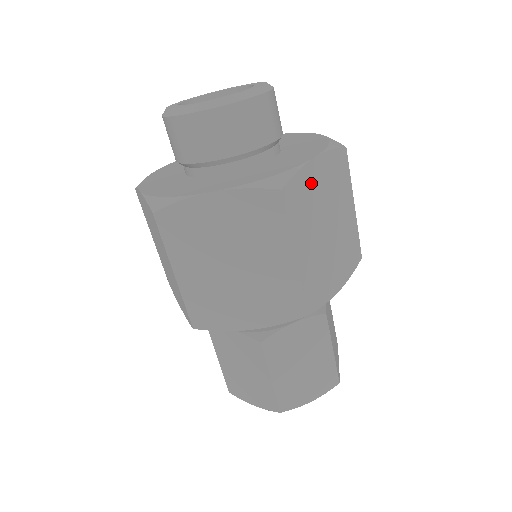
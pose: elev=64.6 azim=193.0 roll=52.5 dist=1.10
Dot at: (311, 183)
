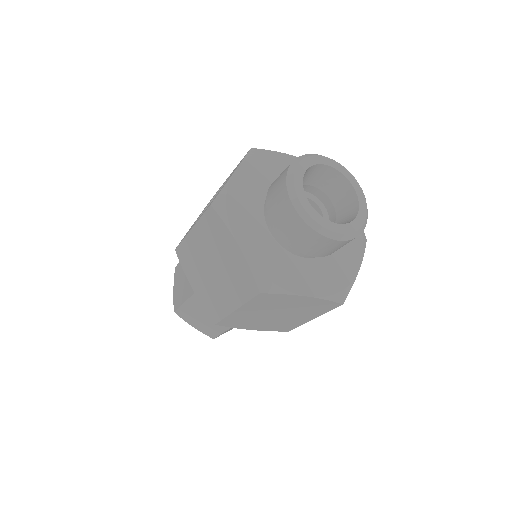
Dot at: occluded
